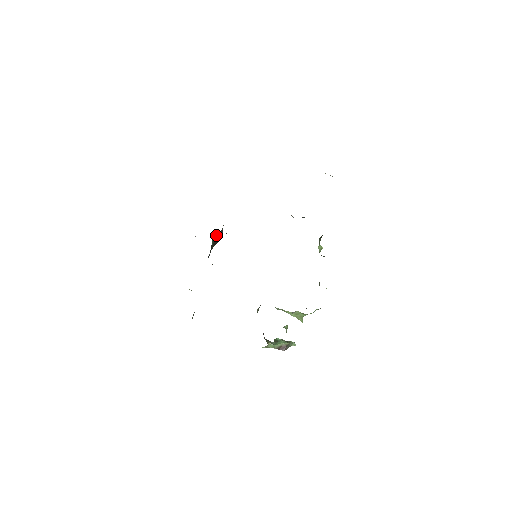
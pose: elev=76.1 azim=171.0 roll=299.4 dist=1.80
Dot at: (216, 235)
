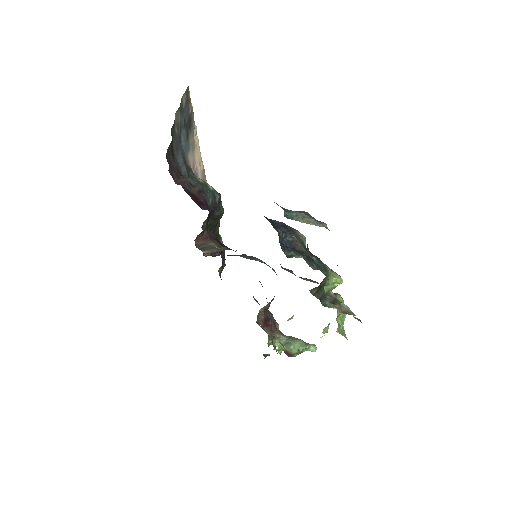
Dot at: occluded
